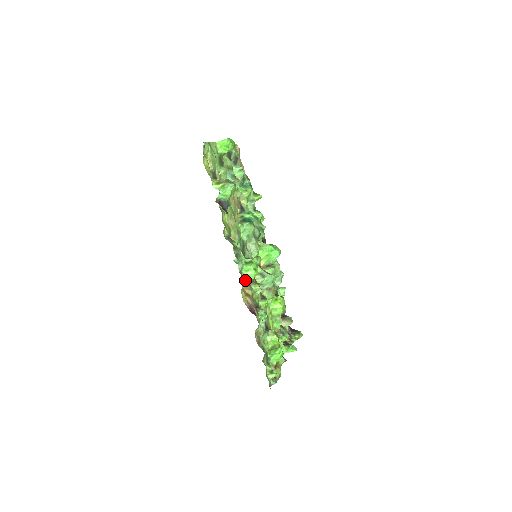
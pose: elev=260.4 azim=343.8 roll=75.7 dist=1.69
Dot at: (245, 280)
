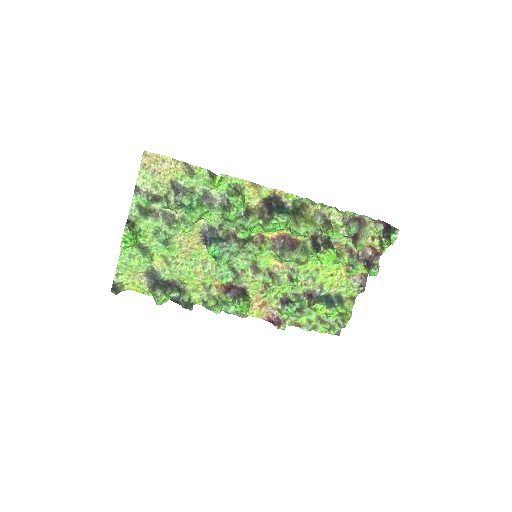
Dot at: occluded
